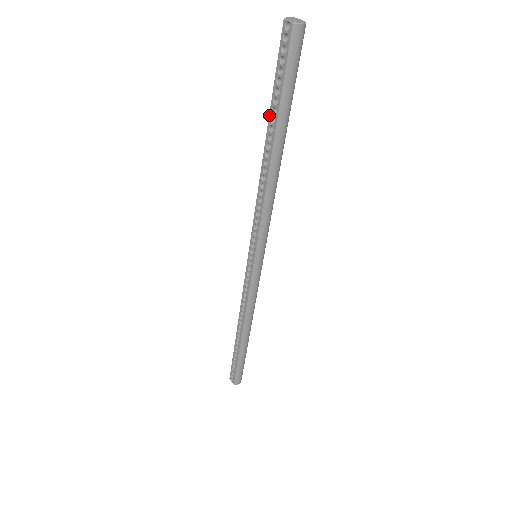
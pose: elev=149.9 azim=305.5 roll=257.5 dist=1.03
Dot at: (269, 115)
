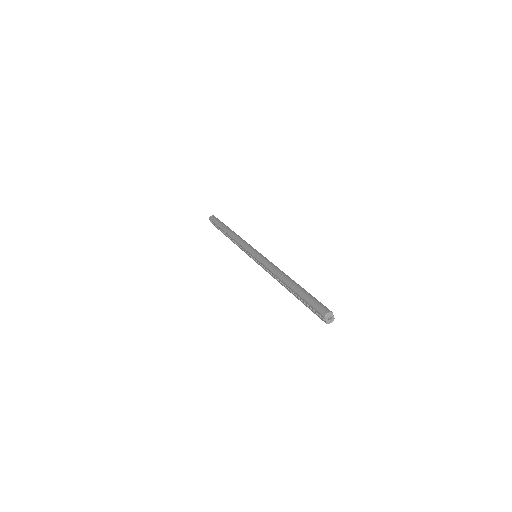
Dot at: (296, 293)
